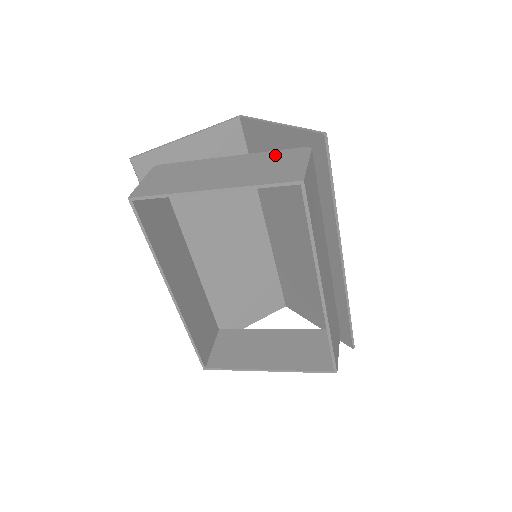
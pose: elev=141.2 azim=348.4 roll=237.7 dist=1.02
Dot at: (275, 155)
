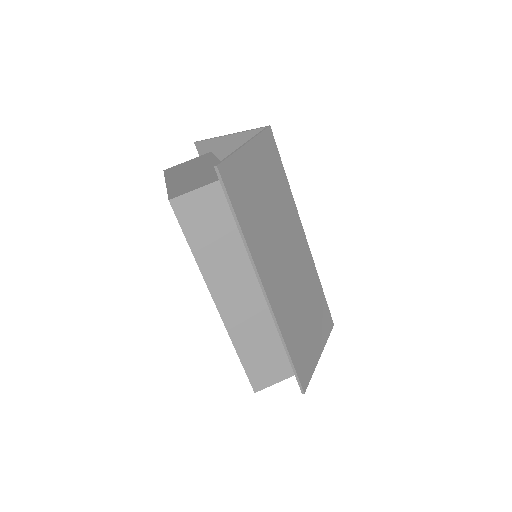
Dot at: occluded
